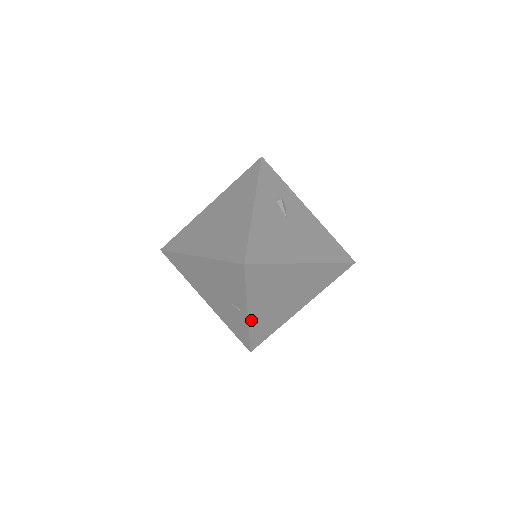
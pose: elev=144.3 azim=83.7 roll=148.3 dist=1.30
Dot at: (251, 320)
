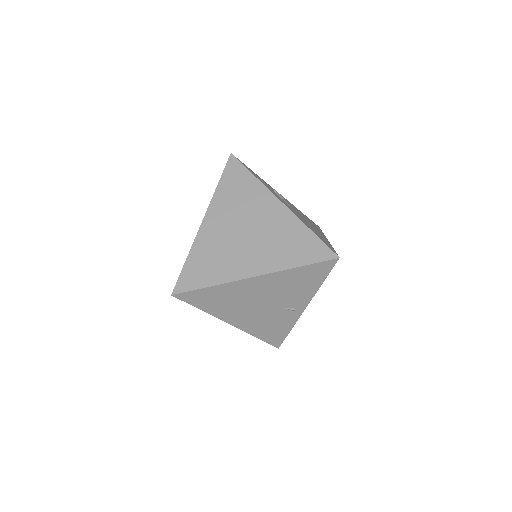
Dot at: (300, 314)
